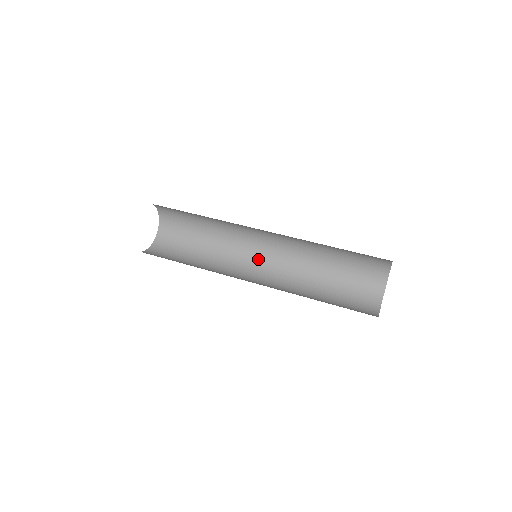
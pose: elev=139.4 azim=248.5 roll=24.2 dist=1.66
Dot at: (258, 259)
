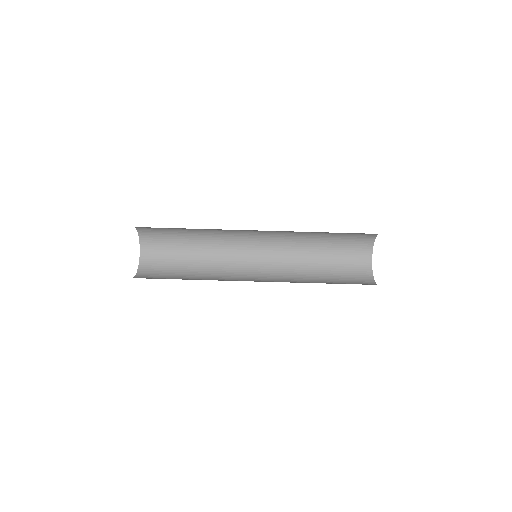
Dot at: (252, 237)
